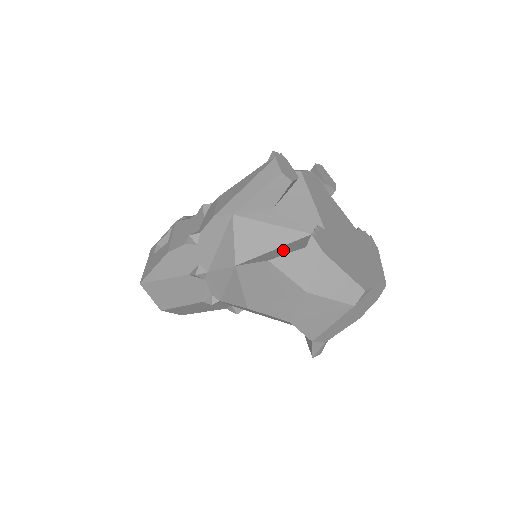
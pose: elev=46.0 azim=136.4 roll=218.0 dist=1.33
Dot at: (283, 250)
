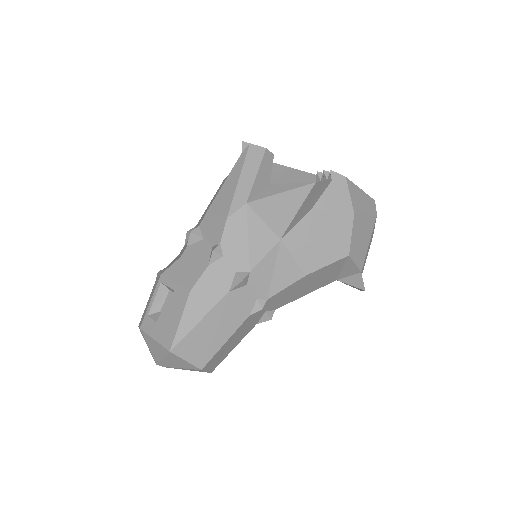
Dot at: (312, 199)
